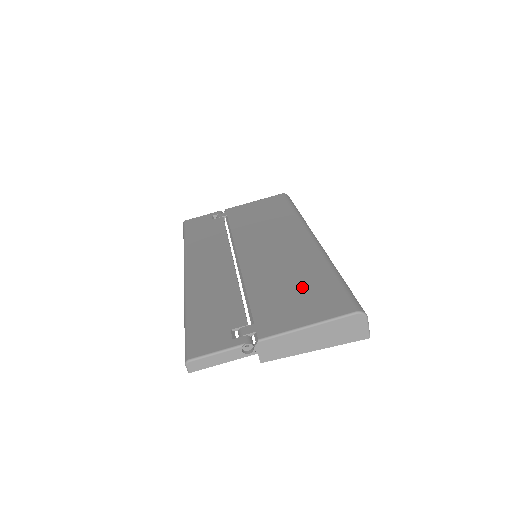
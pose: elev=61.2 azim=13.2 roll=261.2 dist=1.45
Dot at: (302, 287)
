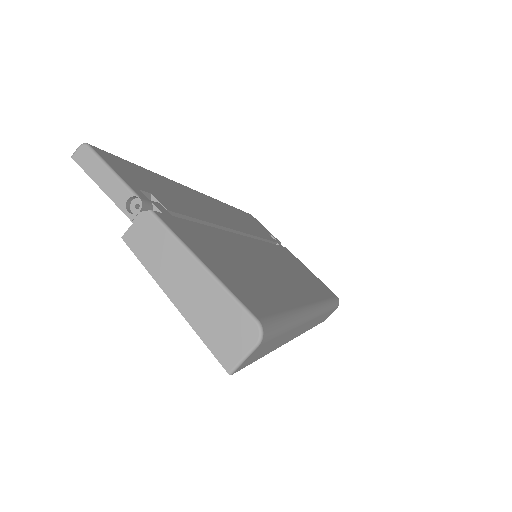
Dot at: (250, 275)
